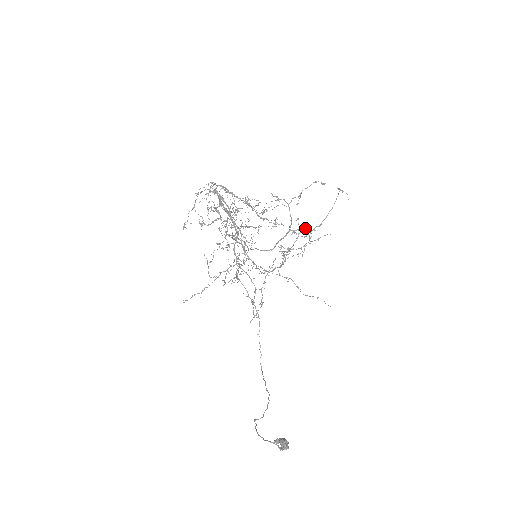
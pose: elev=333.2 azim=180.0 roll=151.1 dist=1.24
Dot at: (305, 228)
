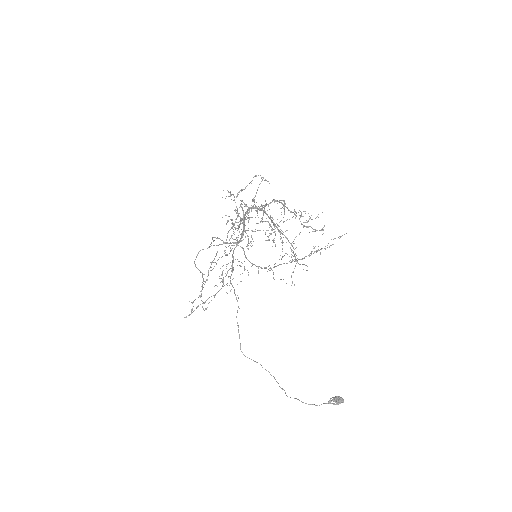
Dot at: occluded
